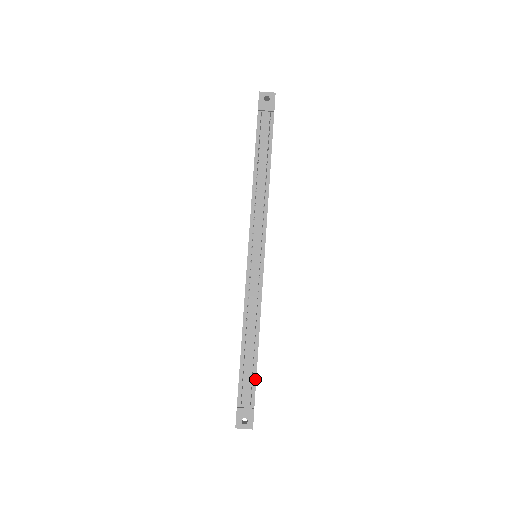
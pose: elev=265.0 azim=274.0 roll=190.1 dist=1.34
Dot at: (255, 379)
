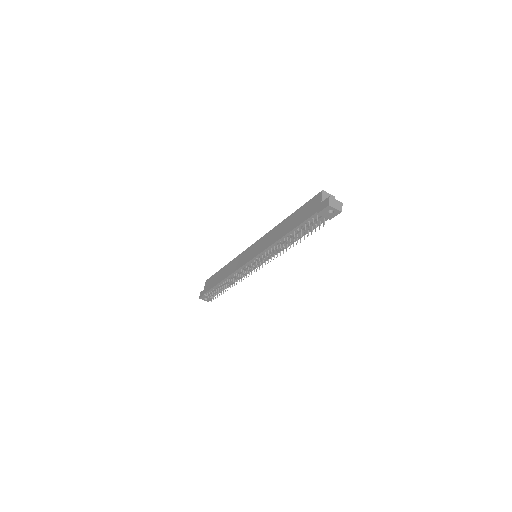
Dot at: (220, 292)
